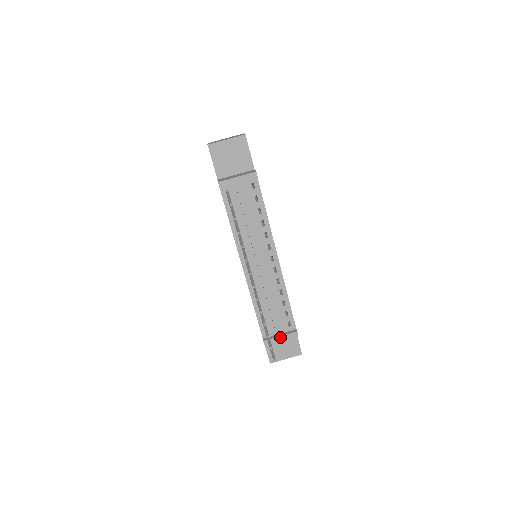
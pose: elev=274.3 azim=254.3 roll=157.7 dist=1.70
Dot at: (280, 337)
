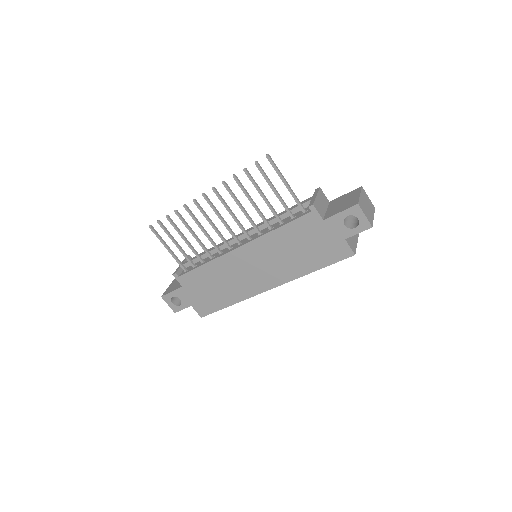
Dot at: (313, 198)
